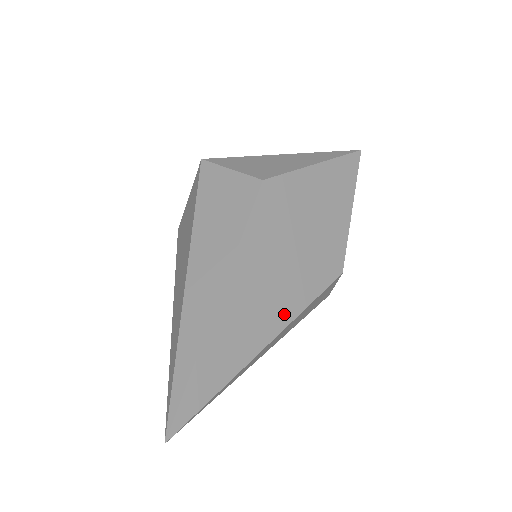
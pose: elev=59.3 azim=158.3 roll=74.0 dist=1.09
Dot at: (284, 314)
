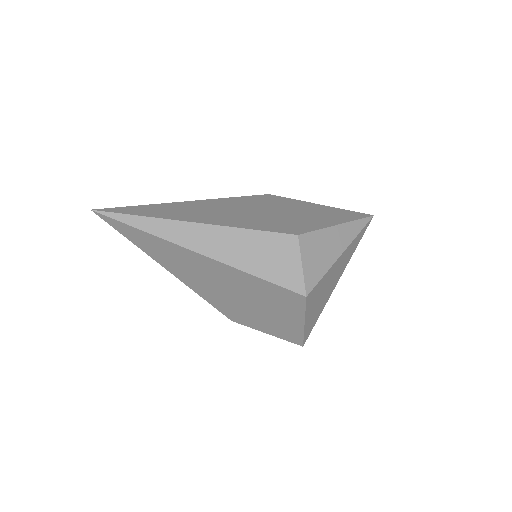
Dot at: (224, 222)
